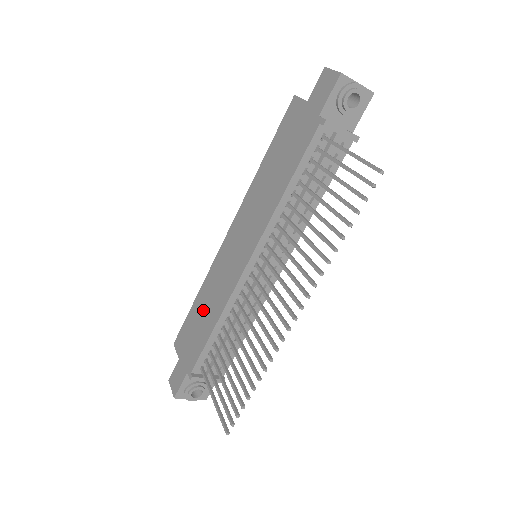
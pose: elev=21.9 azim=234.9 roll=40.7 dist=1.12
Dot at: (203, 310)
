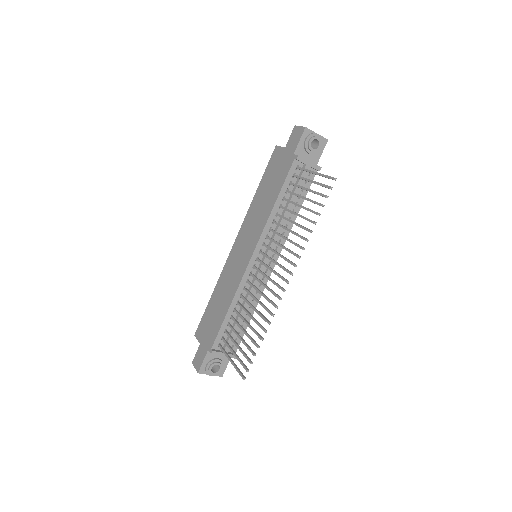
Dot at: (218, 301)
